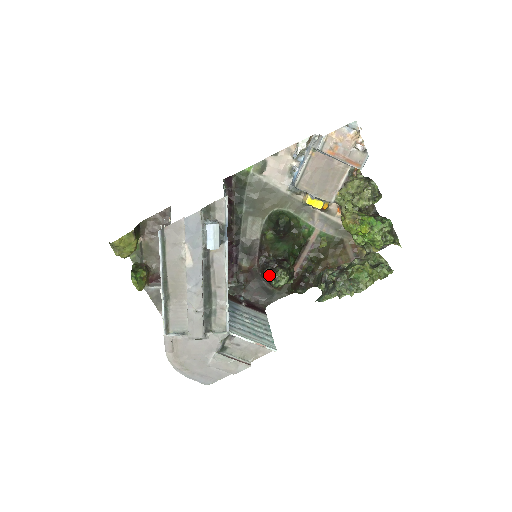
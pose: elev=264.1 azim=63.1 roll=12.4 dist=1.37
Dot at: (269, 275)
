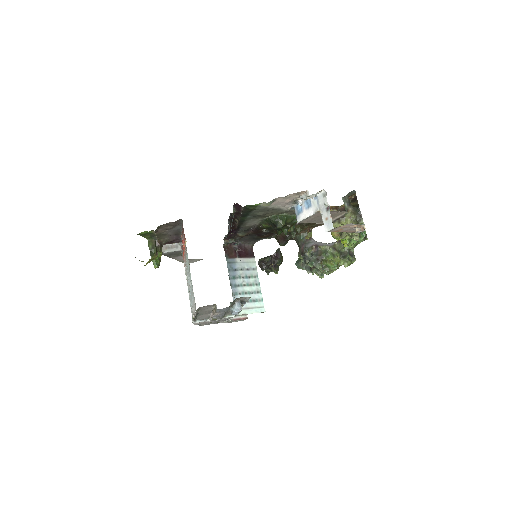
Dot at: (265, 270)
